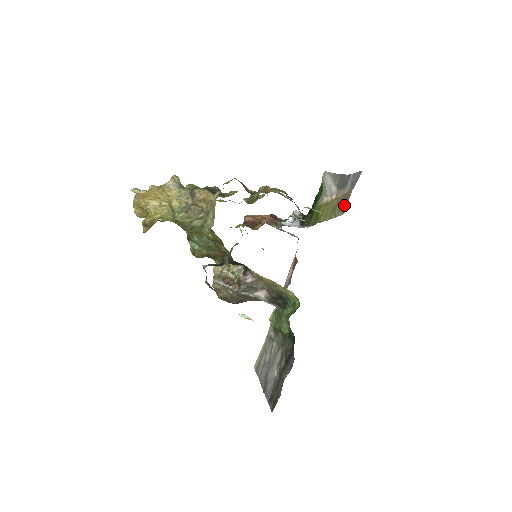
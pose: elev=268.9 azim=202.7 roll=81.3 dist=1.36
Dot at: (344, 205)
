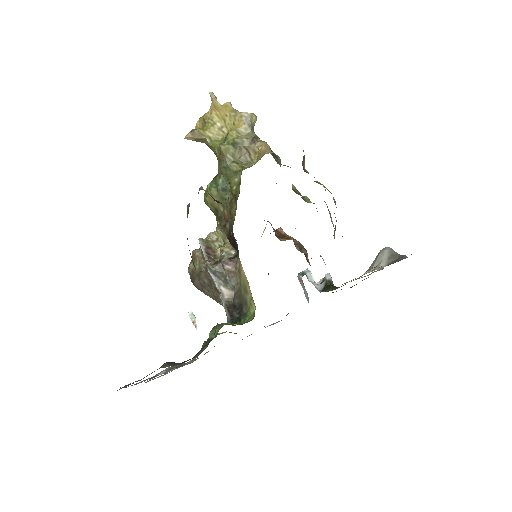
Dot at: occluded
